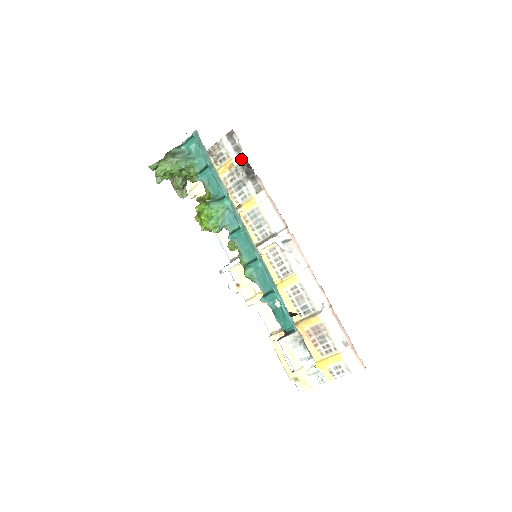
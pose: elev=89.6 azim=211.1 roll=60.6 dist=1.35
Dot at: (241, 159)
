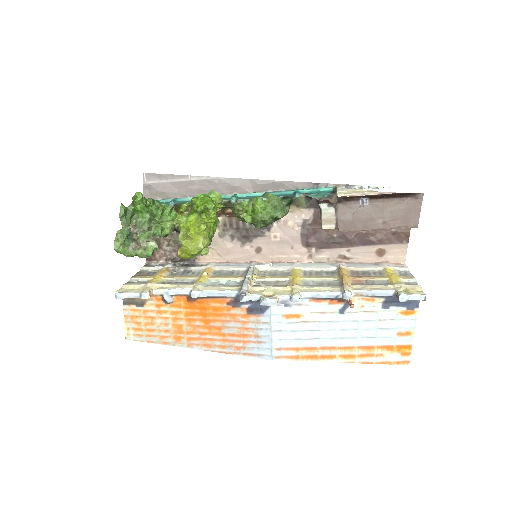
Dot at: (172, 262)
